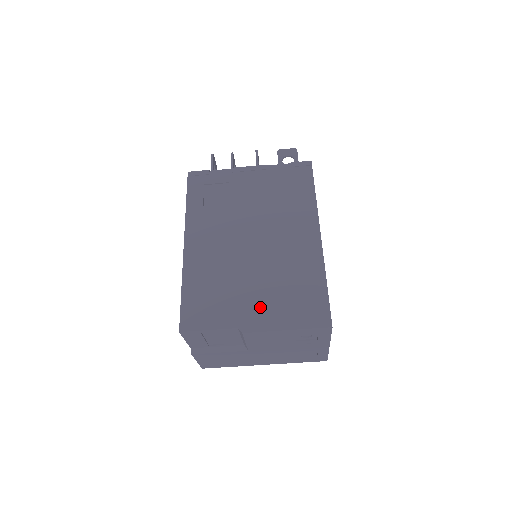
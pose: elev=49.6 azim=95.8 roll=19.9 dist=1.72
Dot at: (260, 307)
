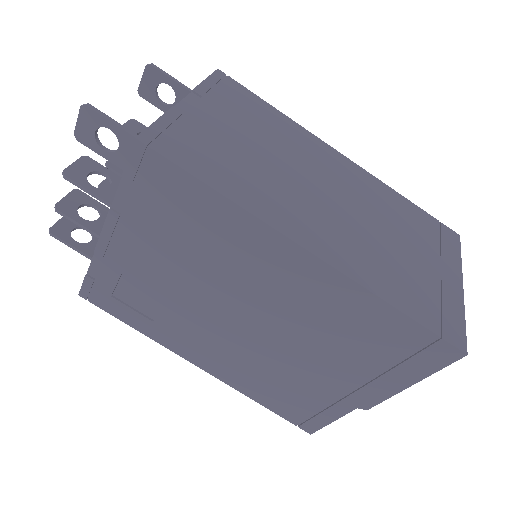
Dot at: (353, 381)
